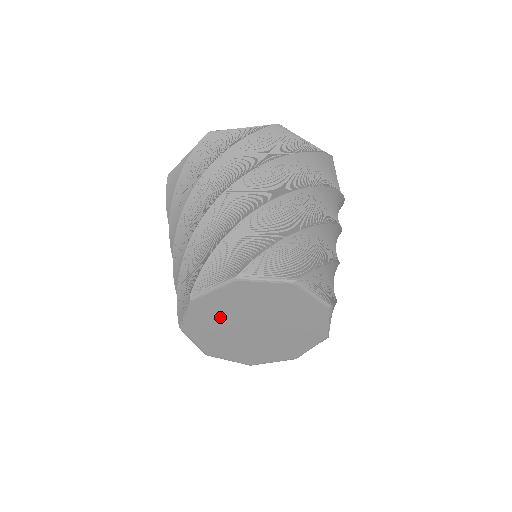
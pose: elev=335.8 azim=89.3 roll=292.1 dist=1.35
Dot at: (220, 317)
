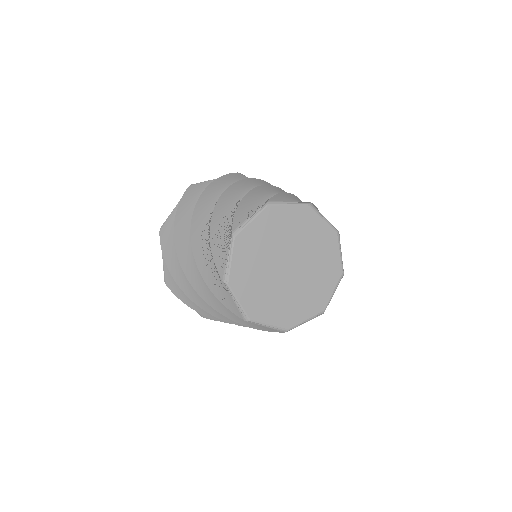
Dot at: (258, 257)
